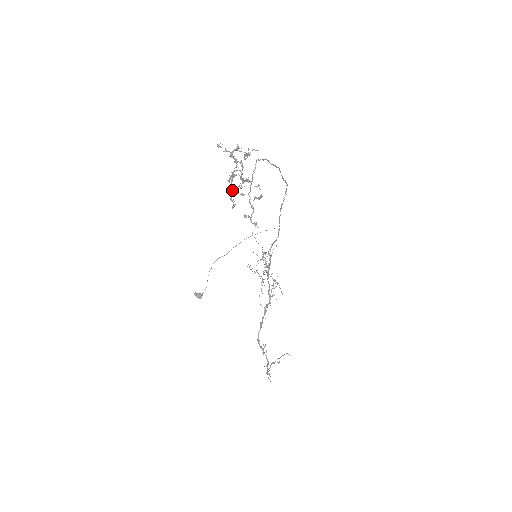
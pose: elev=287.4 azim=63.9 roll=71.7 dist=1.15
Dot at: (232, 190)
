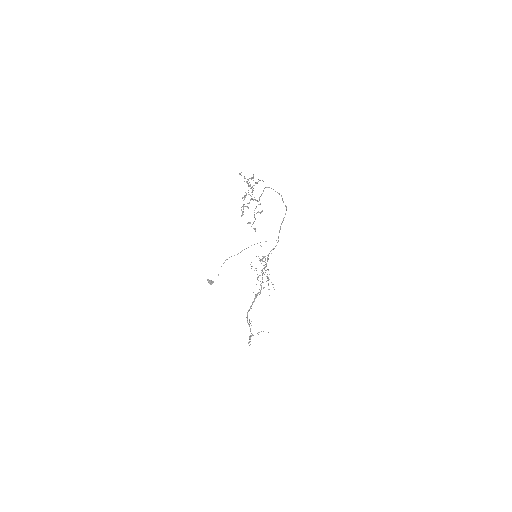
Dot at: (243, 204)
